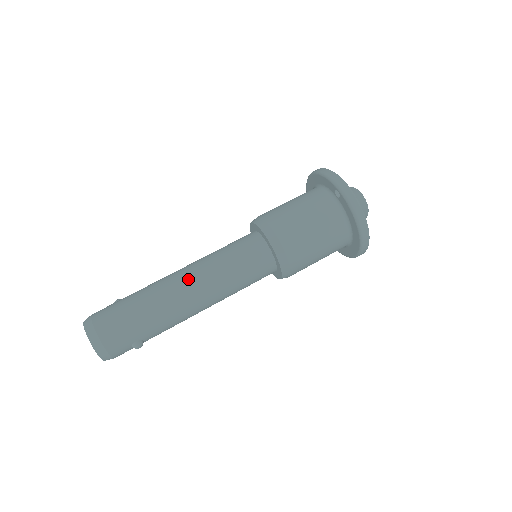
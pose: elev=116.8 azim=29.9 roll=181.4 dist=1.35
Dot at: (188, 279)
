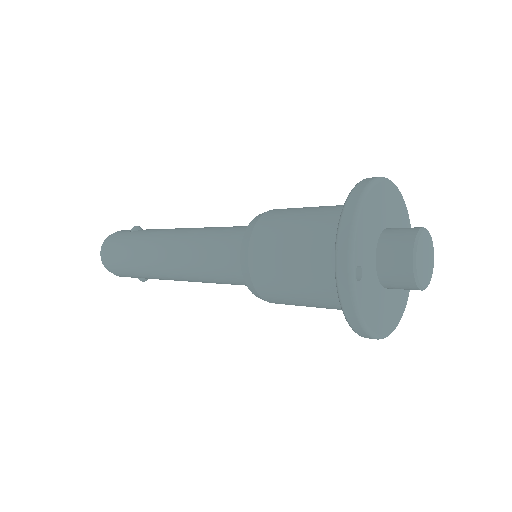
Dot at: (170, 258)
